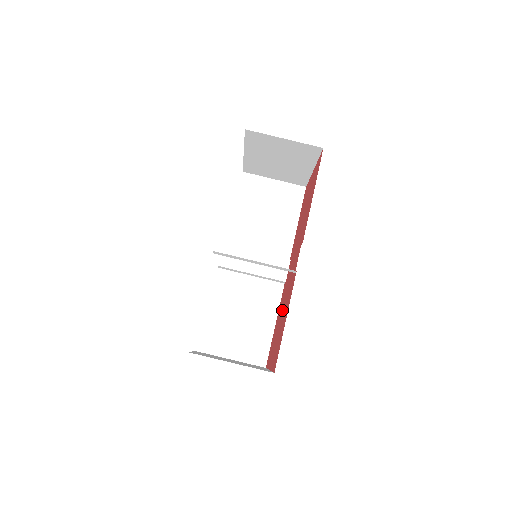
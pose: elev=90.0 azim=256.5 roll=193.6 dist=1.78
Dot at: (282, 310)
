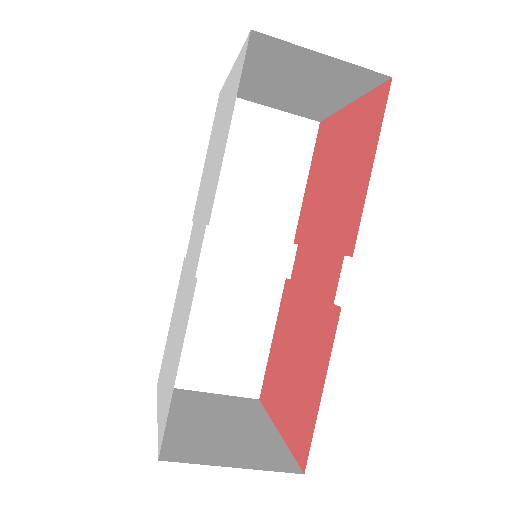
Dot at: (295, 339)
